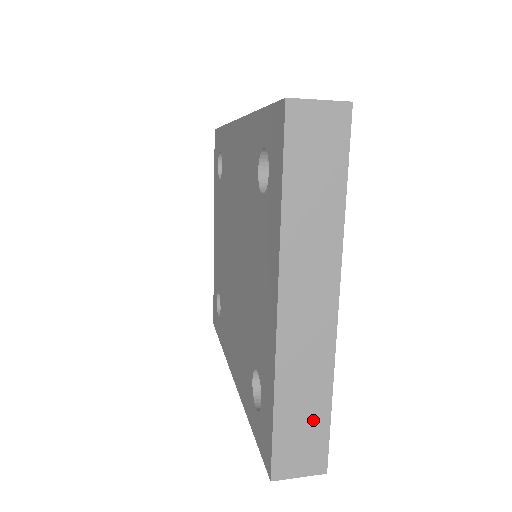
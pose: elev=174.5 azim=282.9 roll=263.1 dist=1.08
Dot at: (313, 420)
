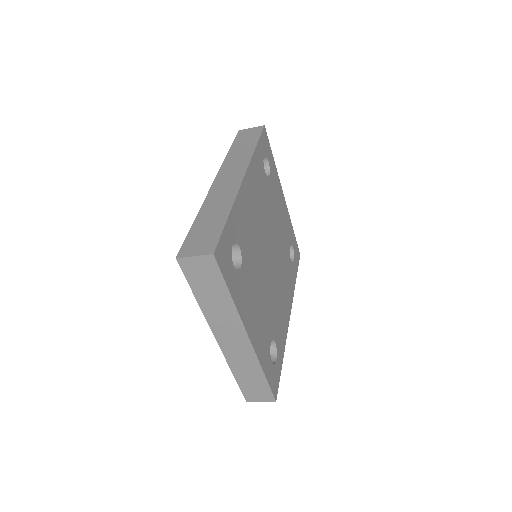
Dot at: (258, 382)
